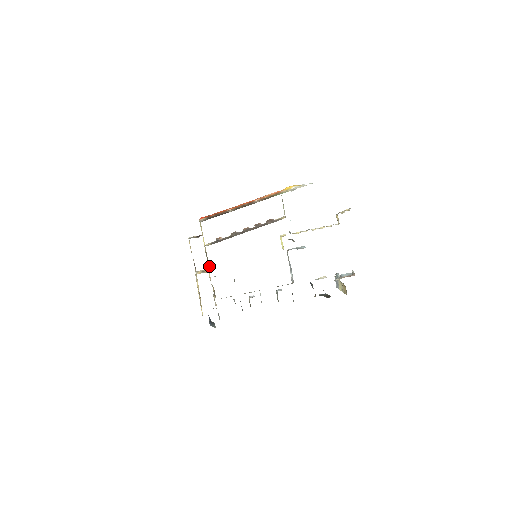
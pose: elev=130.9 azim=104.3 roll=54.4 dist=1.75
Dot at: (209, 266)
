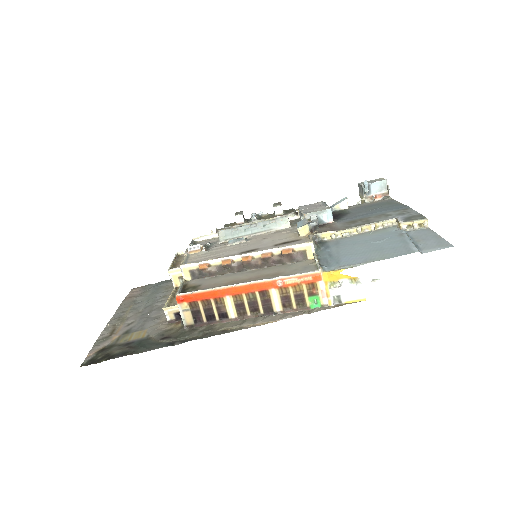
Dot at: occluded
